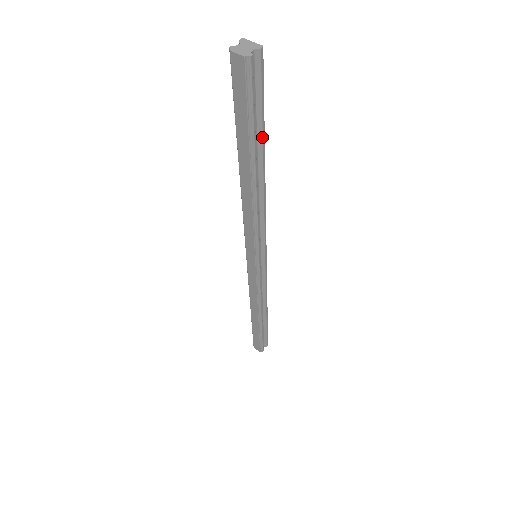
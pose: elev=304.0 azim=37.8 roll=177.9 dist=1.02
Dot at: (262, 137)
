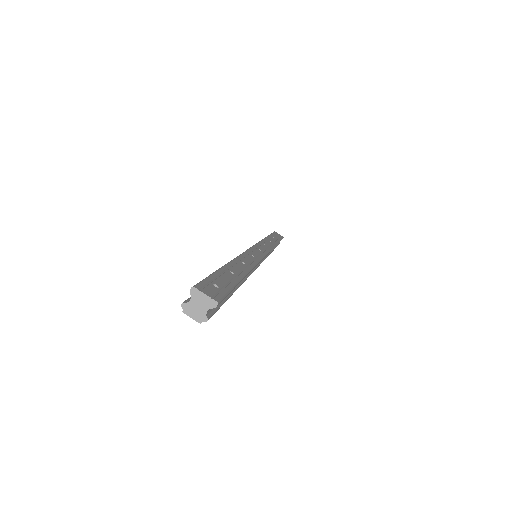
Dot at: occluded
